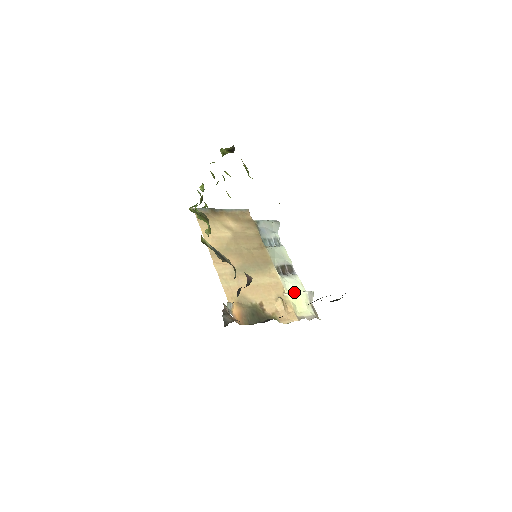
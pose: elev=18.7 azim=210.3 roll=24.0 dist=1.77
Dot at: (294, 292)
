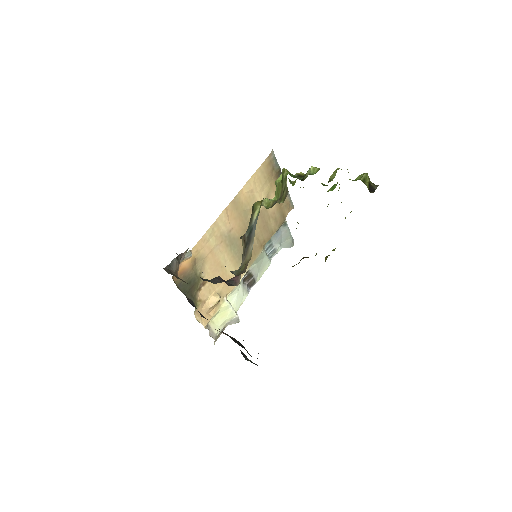
Dot at: (231, 305)
